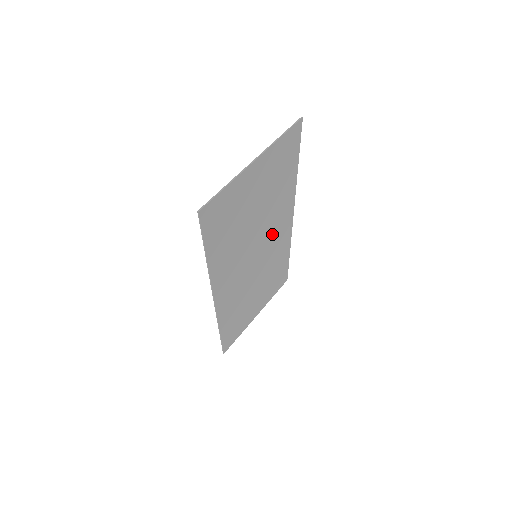
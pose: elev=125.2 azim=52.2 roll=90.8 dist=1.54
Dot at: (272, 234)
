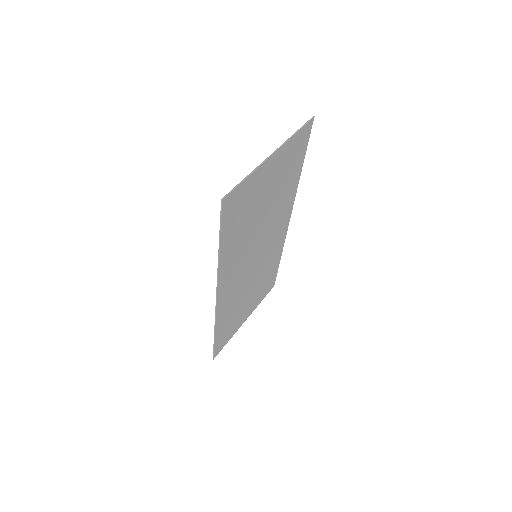
Dot at: (272, 235)
